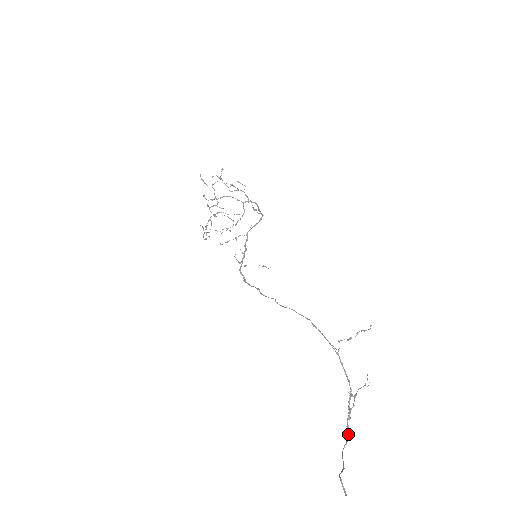
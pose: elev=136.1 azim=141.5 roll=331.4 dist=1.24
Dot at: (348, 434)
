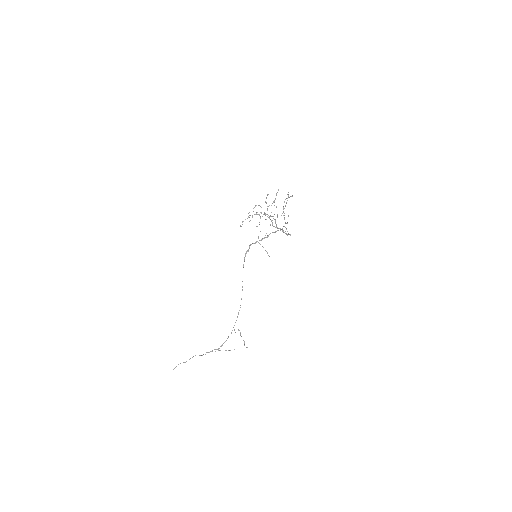
Dot at: (203, 354)
